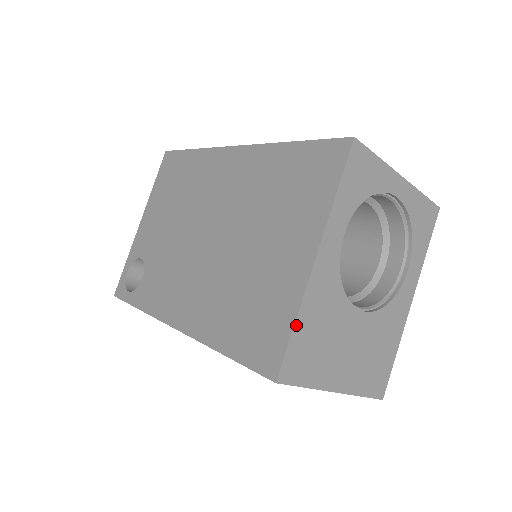
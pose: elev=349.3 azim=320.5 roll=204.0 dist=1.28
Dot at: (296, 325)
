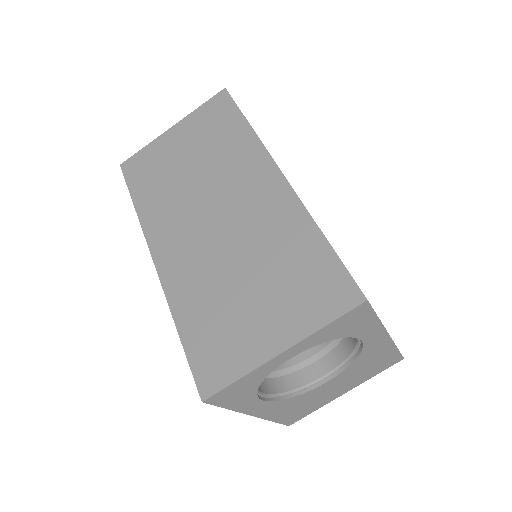
Dot at: (276, 421)
